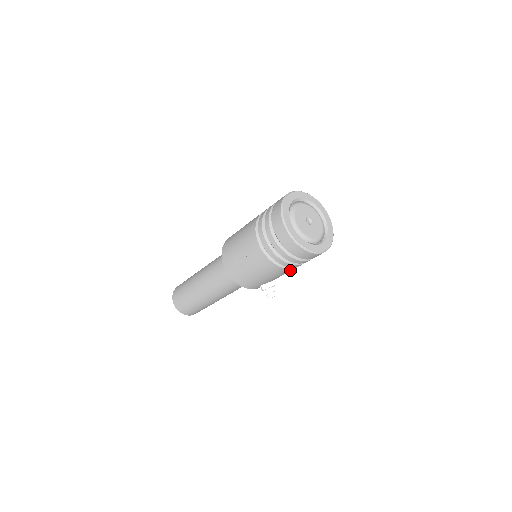
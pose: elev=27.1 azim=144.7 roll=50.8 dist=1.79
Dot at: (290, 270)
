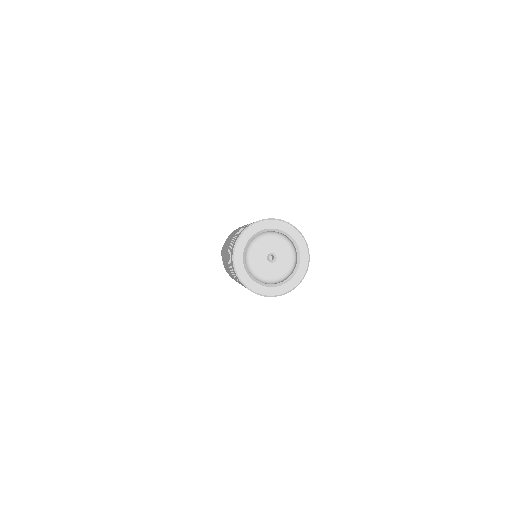
Dot at: occluded
